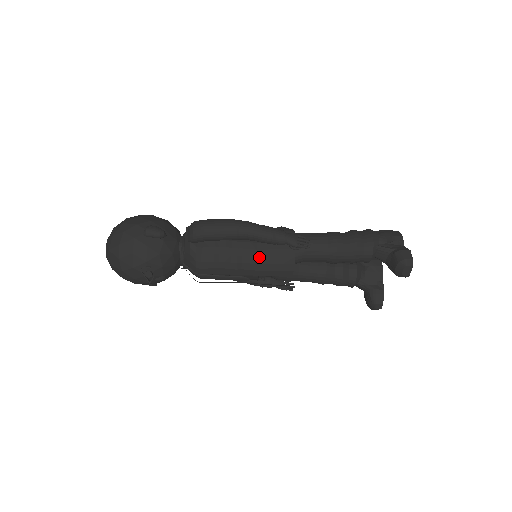
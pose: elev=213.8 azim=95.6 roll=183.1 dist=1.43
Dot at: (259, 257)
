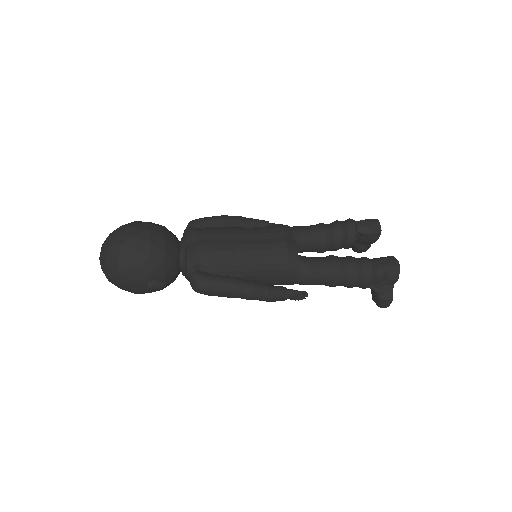
Dot at: occluded
